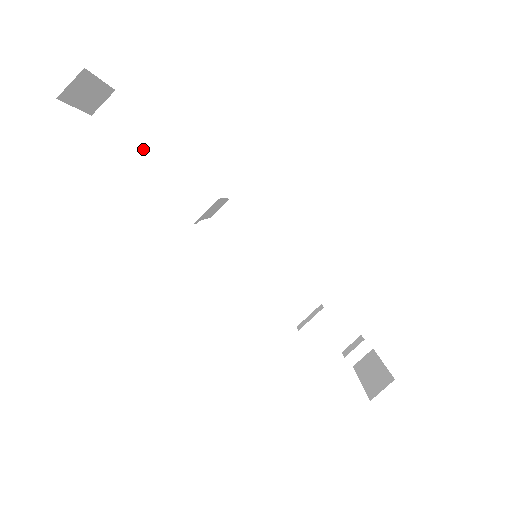
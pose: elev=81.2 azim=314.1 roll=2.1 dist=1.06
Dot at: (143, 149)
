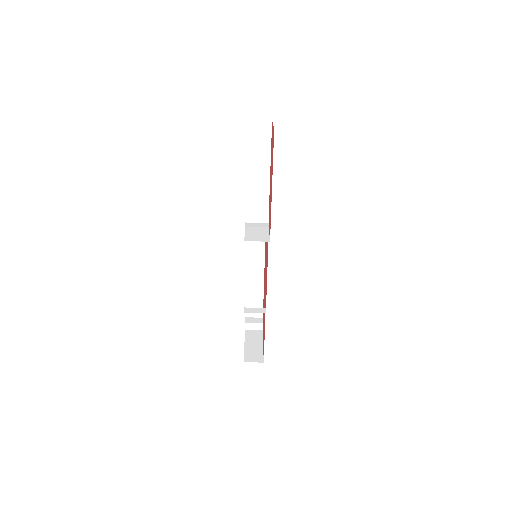
Dot at: (256, 163)
